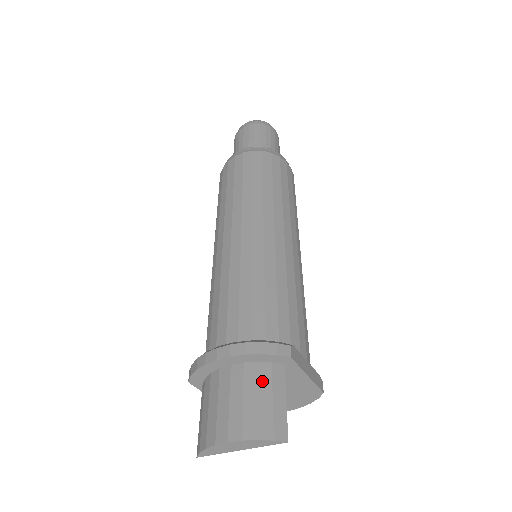
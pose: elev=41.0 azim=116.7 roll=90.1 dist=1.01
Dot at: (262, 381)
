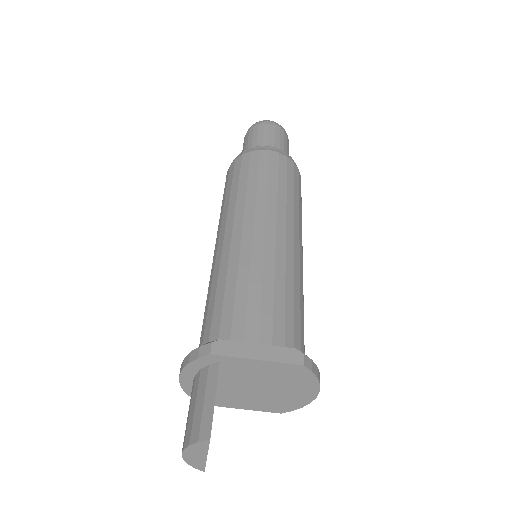
Dot at: (200, 387)
